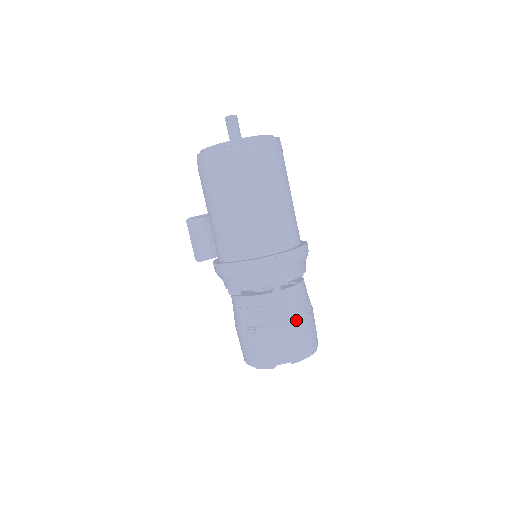
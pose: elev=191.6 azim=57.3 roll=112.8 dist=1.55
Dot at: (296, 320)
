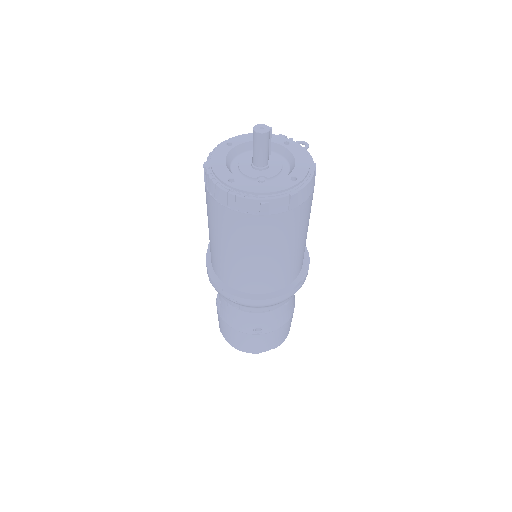
Dot at: (238, 330)
